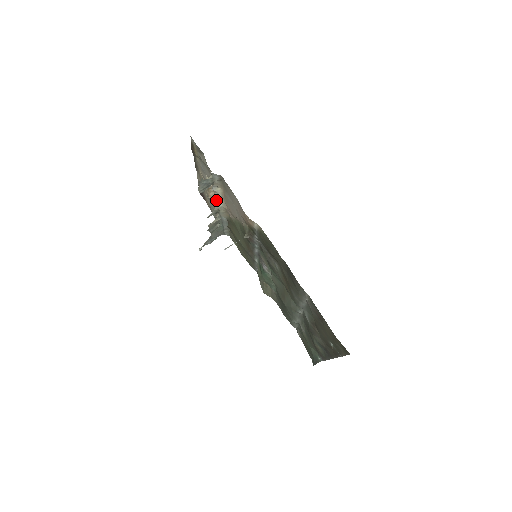
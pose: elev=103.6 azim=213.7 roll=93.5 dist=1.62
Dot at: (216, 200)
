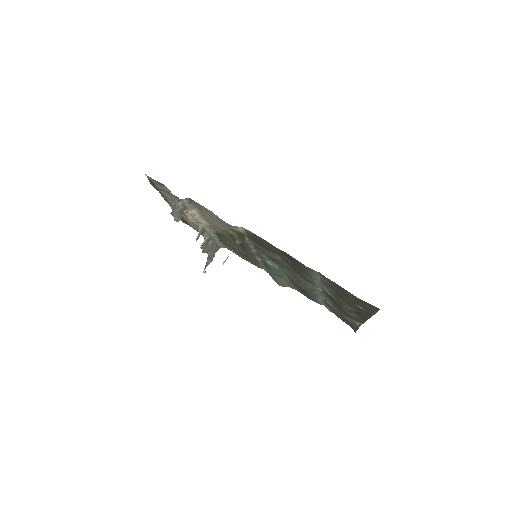
Dot at: occluded
